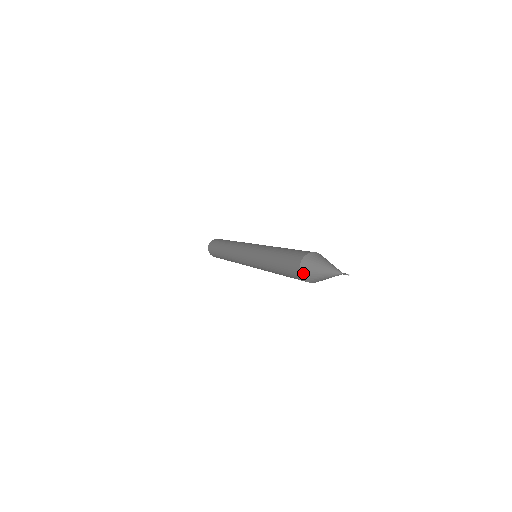
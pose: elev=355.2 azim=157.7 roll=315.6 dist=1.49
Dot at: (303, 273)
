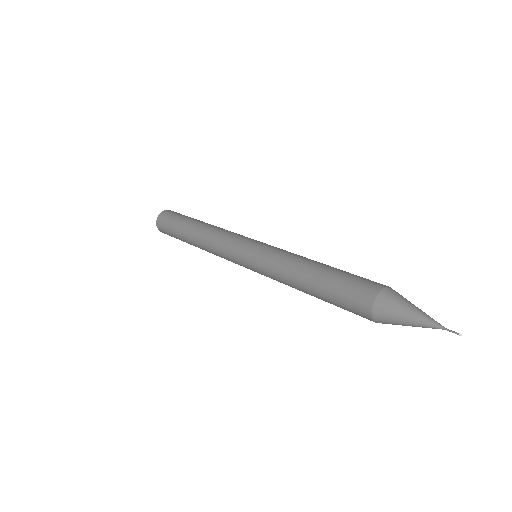
Dot at: (381, 301)
